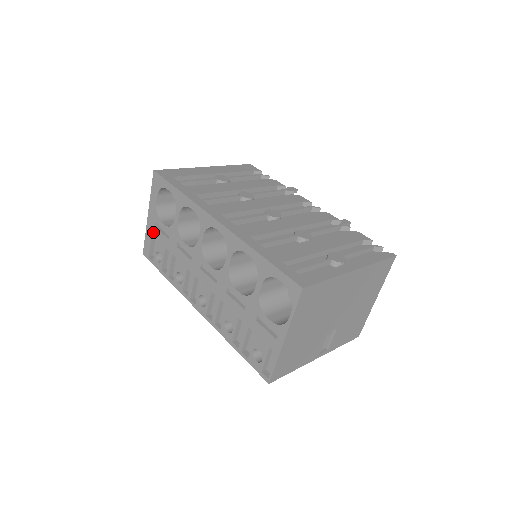
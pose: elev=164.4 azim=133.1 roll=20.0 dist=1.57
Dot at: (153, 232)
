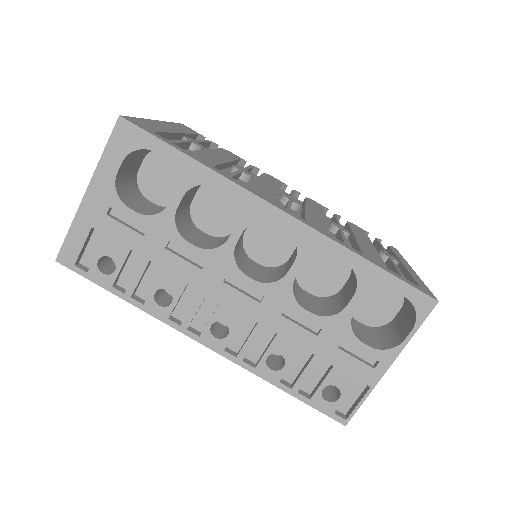
Dot at: (97, 223)
